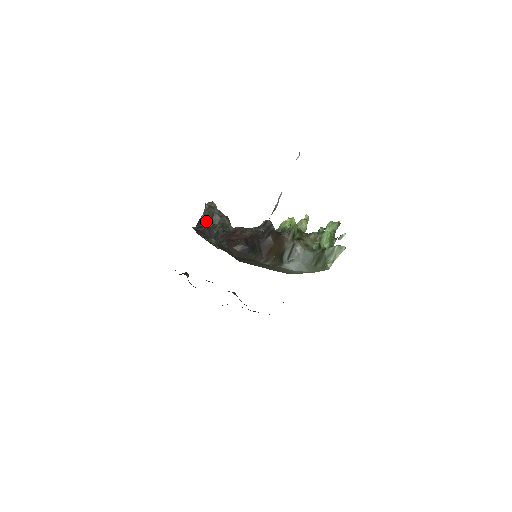
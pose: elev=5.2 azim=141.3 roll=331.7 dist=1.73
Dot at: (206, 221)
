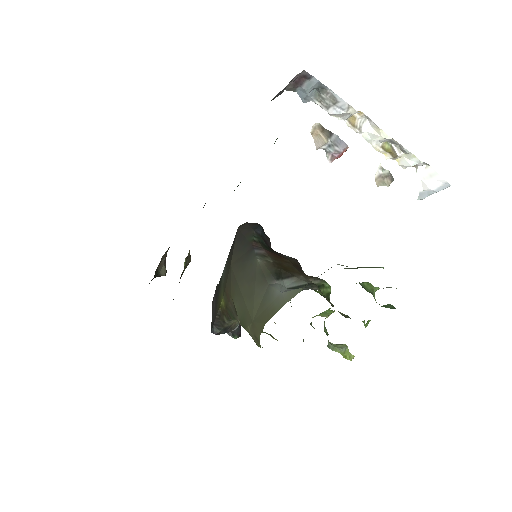
Dot at: occluded
